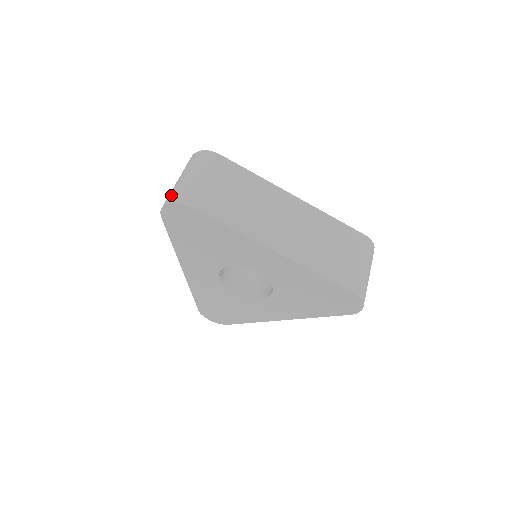
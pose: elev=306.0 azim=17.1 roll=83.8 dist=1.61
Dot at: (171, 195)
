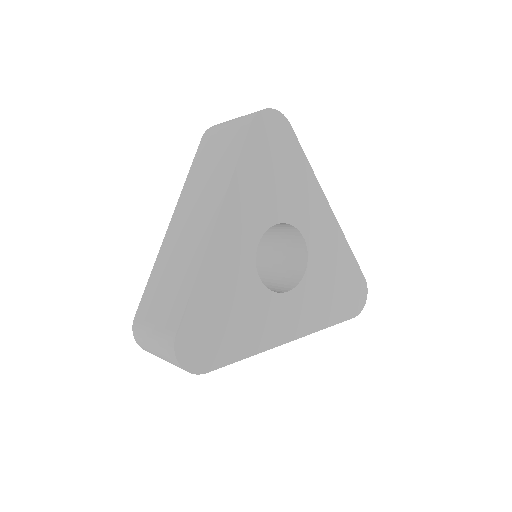
Dot at: occluded
